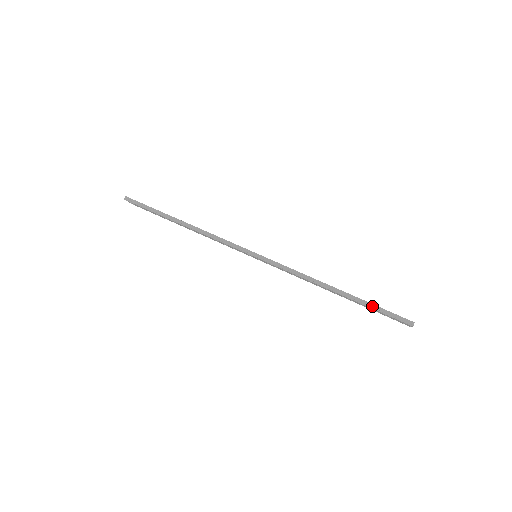
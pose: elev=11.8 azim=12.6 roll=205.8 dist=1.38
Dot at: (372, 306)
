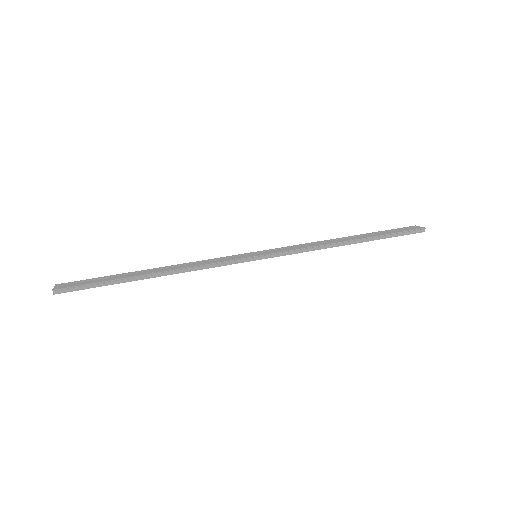
Dot at: (388, 236)
